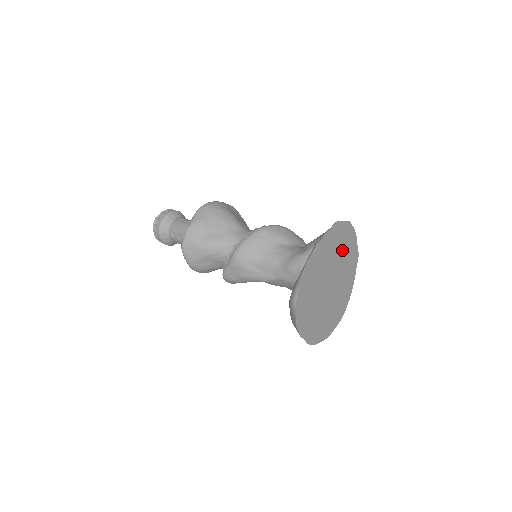
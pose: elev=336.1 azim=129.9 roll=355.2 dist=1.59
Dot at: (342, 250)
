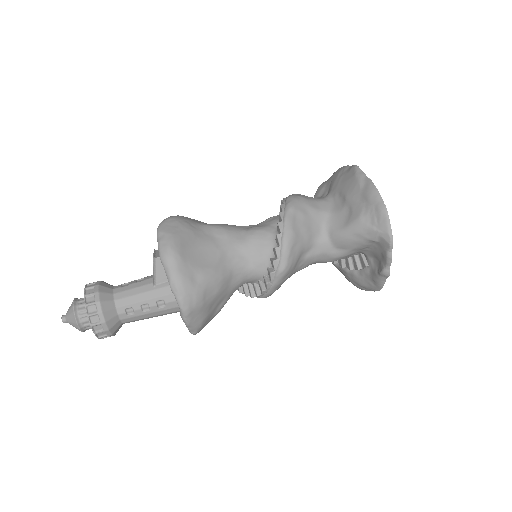
Dot at: occluded
